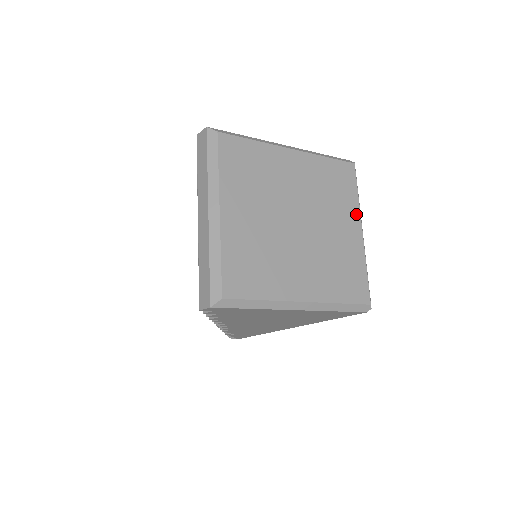
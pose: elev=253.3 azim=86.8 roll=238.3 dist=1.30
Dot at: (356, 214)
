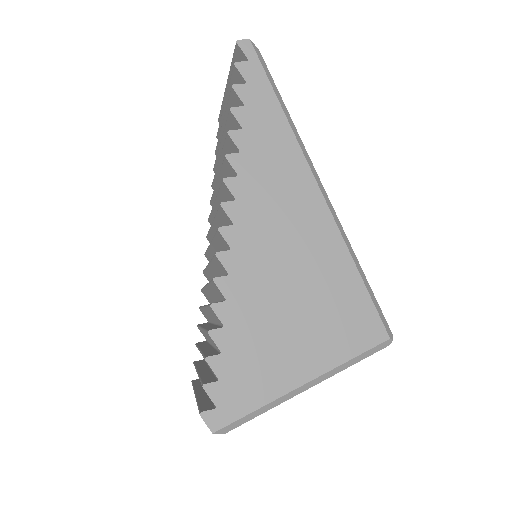
Dot at: occluded
